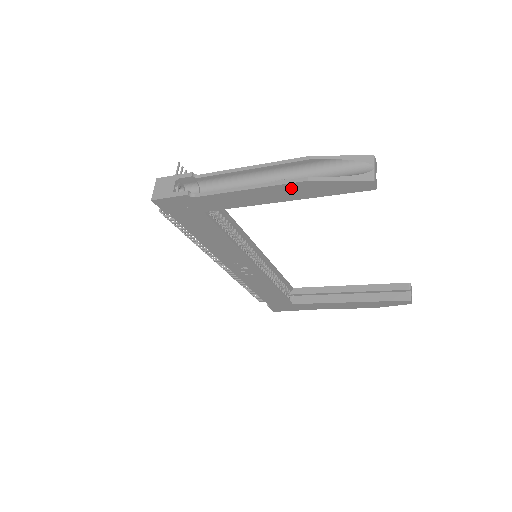
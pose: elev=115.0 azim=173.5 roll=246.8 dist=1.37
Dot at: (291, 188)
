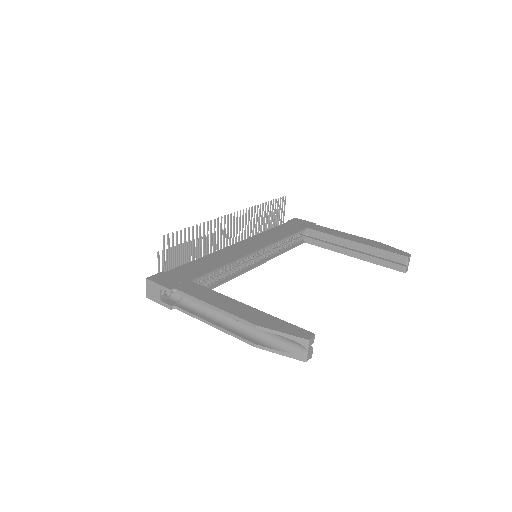
Dot at: (245, 337)
